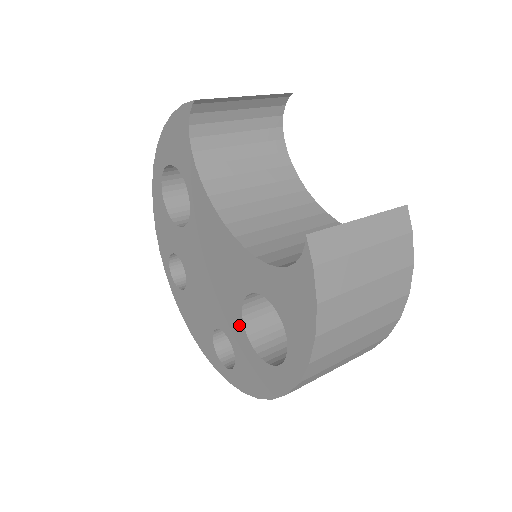
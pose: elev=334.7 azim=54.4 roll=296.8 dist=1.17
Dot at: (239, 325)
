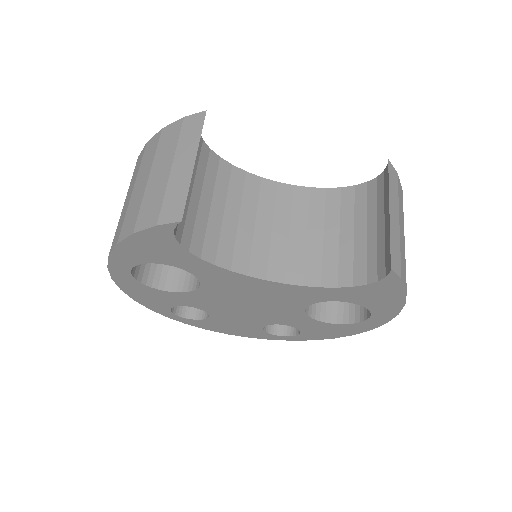
Dot at: (303, 318)
